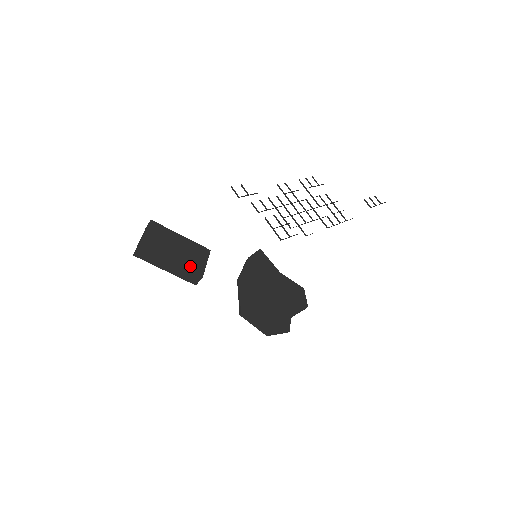
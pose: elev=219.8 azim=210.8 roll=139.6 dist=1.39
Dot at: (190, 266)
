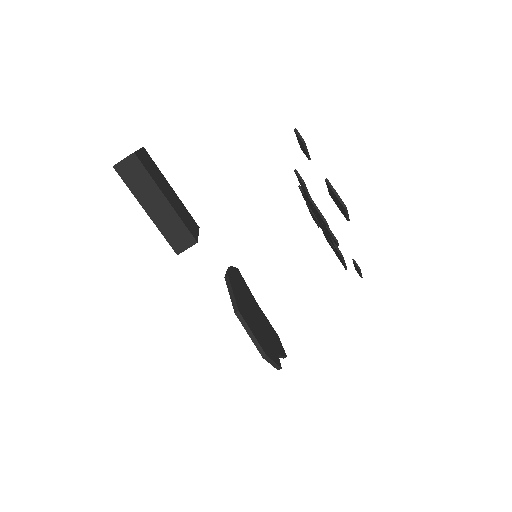
Dot at: (184, 221)
